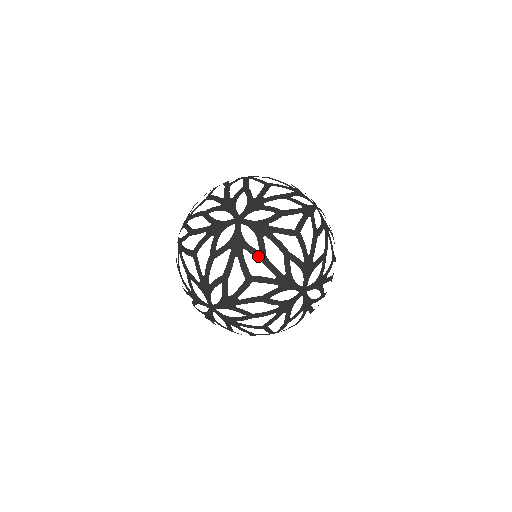
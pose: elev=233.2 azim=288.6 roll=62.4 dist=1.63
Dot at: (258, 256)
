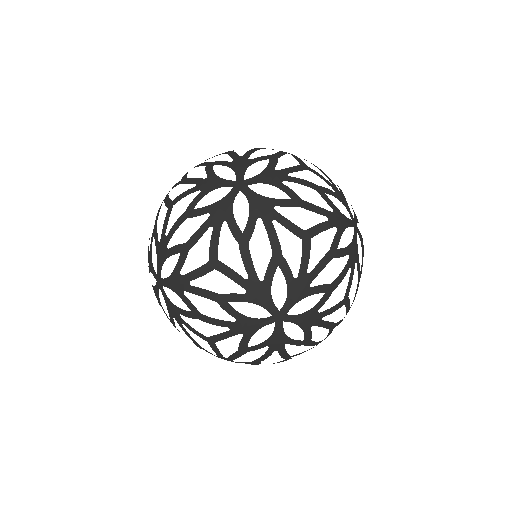
Dot at: occluded
